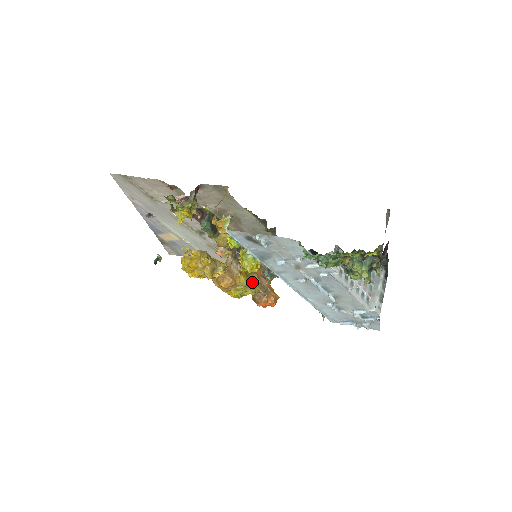
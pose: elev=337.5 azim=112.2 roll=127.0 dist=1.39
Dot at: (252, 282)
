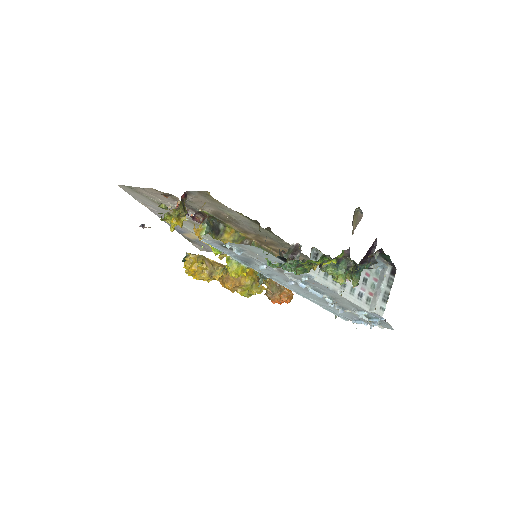
Dot at: (264, 280)
